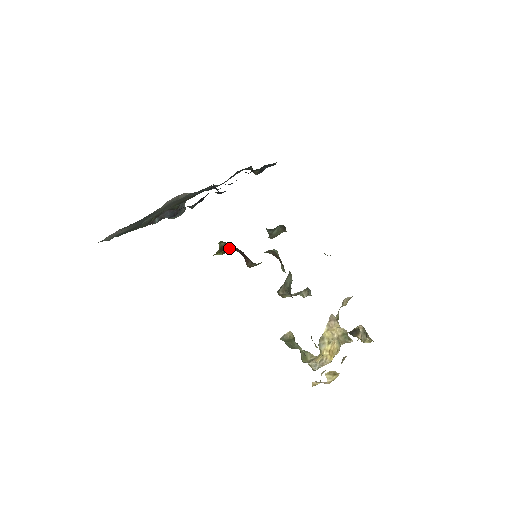
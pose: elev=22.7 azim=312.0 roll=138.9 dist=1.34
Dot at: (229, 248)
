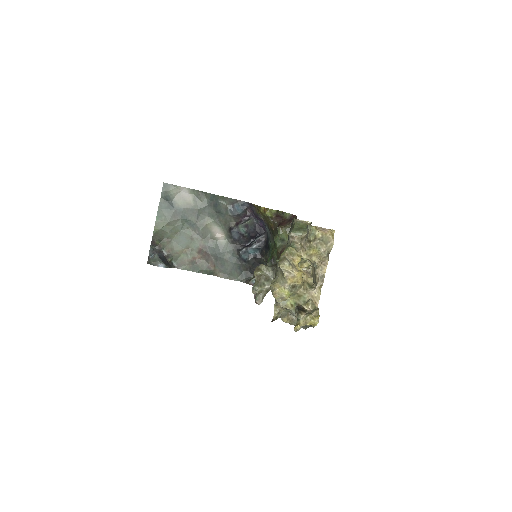
Dot at: (279, 217)
